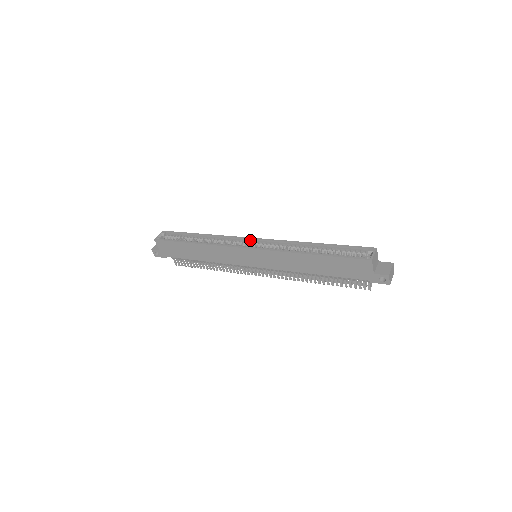
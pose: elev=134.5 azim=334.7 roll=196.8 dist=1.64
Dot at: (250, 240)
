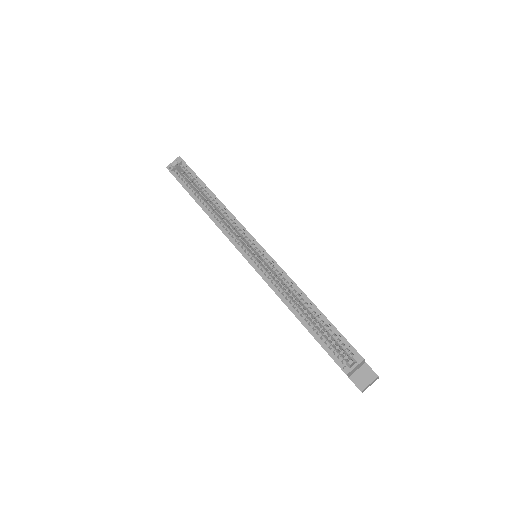
Dot at: (252, 240)
